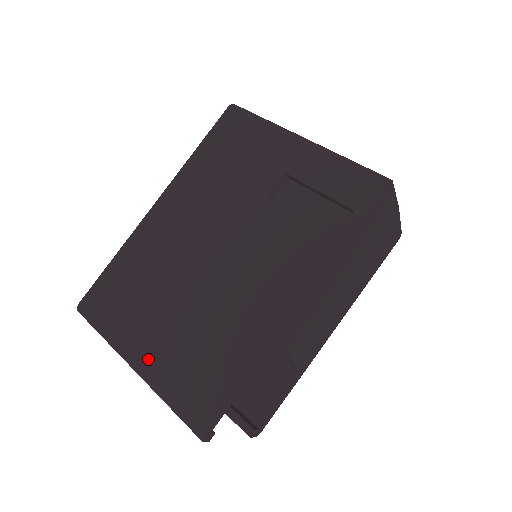
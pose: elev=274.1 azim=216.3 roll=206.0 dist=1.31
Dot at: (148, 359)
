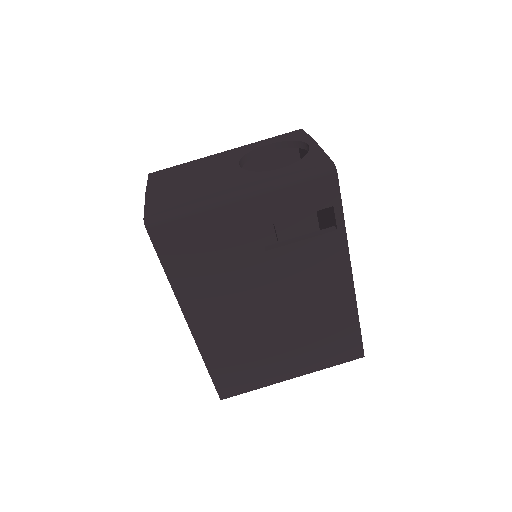
Dot at: (299, 370)
